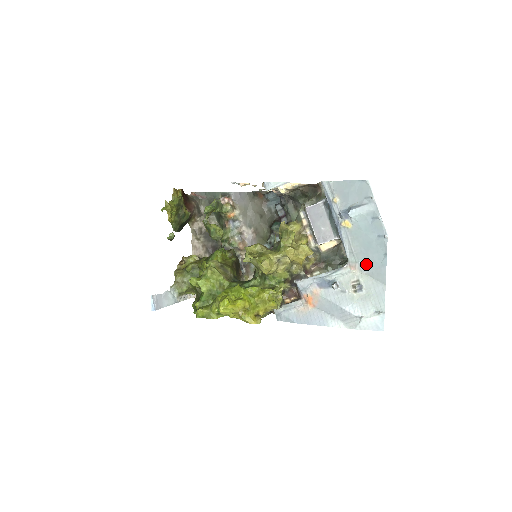
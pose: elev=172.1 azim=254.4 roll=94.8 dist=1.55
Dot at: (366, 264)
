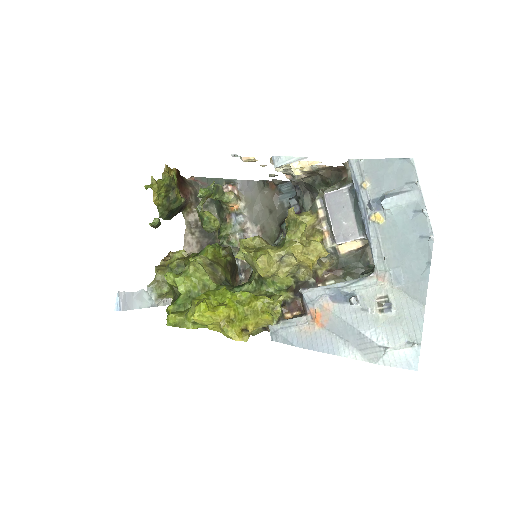
Dot at: (400, 275)
